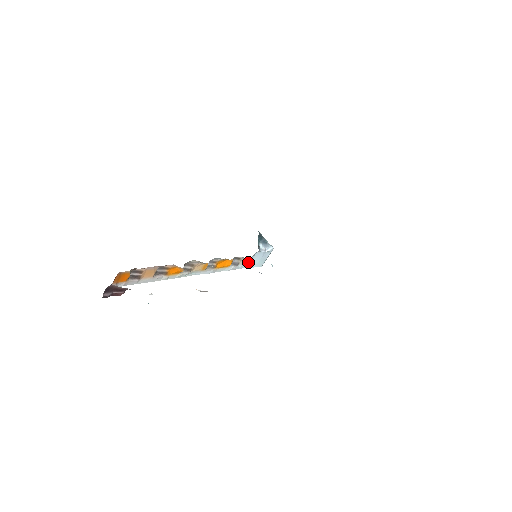
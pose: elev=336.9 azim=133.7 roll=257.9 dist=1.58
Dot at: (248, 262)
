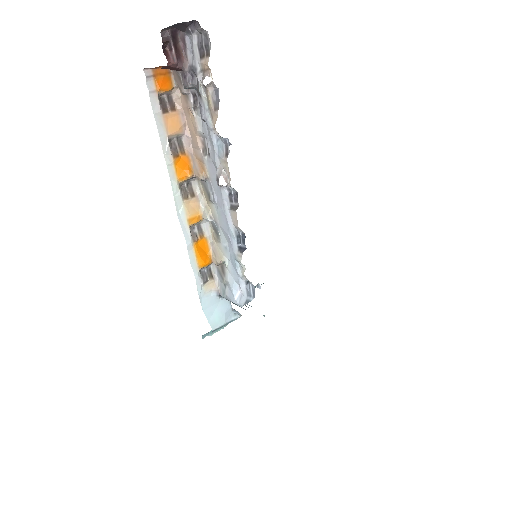
Dot at: (209, 301)
